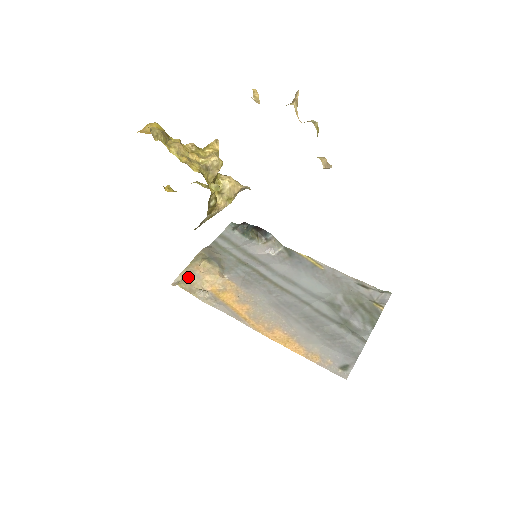
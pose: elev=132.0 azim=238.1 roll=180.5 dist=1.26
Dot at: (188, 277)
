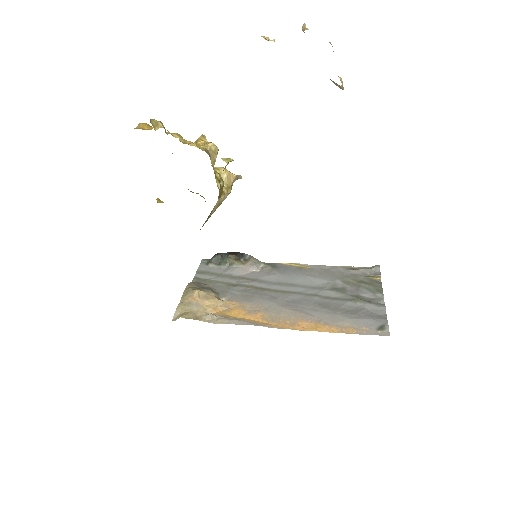
Dot at: (187, 309)
